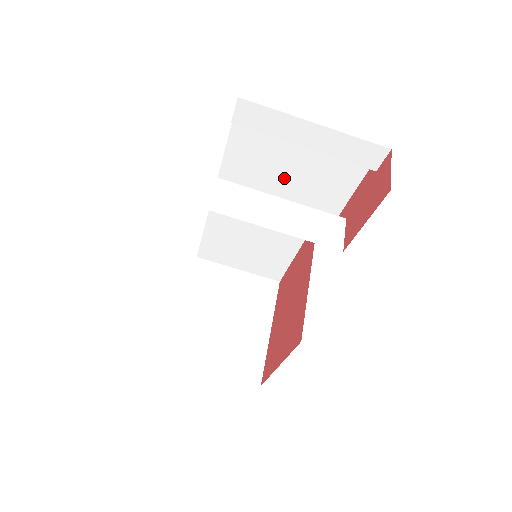
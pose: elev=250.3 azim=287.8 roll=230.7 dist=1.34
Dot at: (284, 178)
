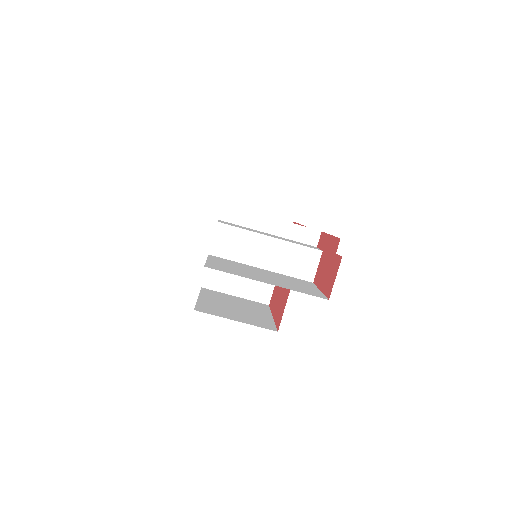
Dot at: occluded
